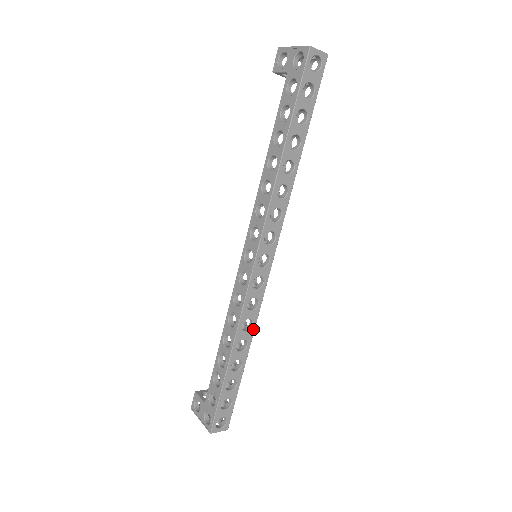
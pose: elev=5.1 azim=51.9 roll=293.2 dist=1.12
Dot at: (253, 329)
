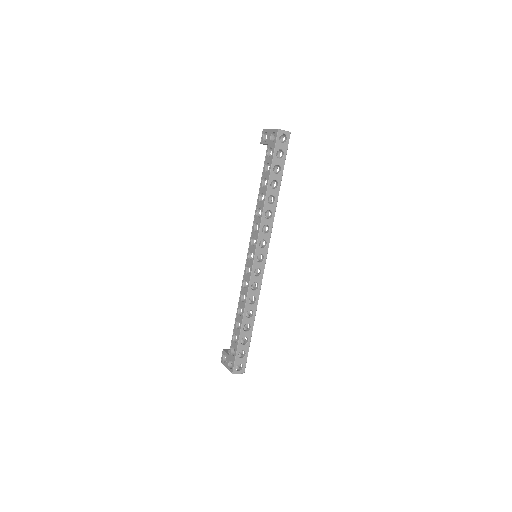
Dot at: (257, 303)
